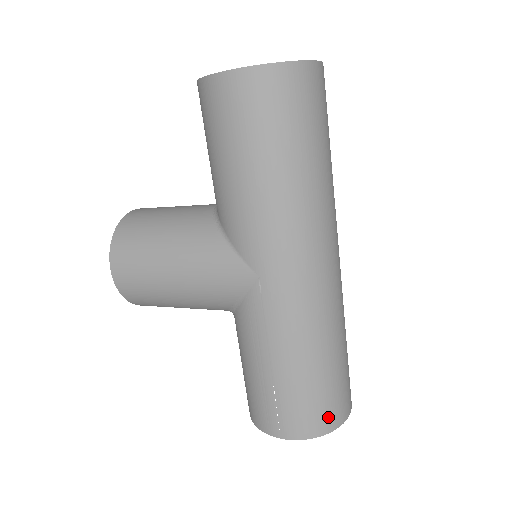
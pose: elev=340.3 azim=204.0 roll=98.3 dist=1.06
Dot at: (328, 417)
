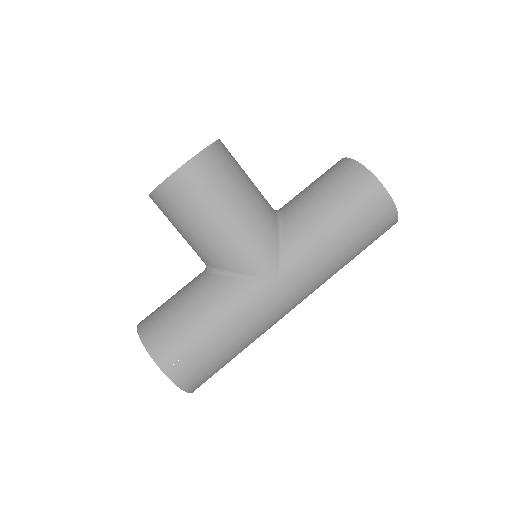
Dot at: (199, 383)
